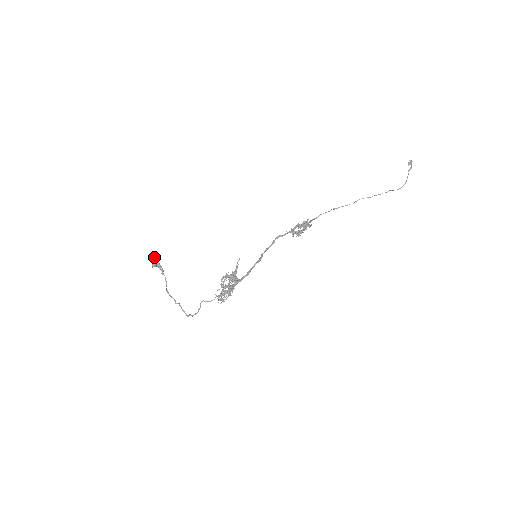
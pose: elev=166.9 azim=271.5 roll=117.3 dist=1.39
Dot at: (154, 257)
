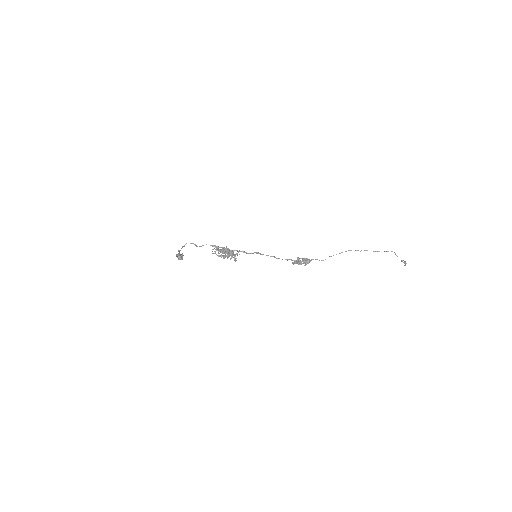
Dot at: occluded
